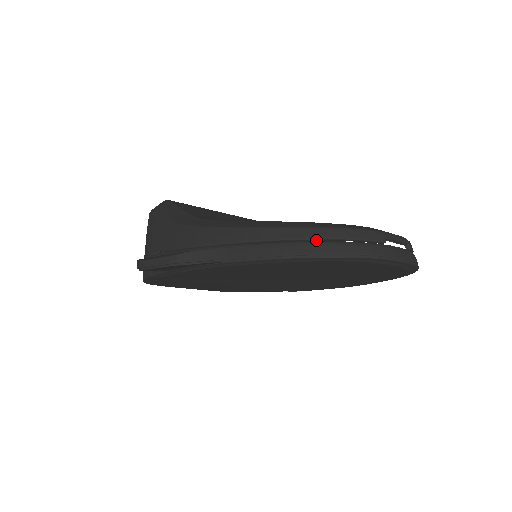
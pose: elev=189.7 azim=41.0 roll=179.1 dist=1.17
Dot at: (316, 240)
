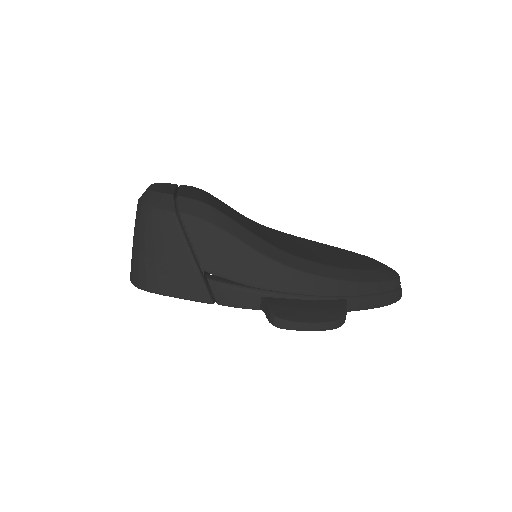
Dot at: (390, 290)
